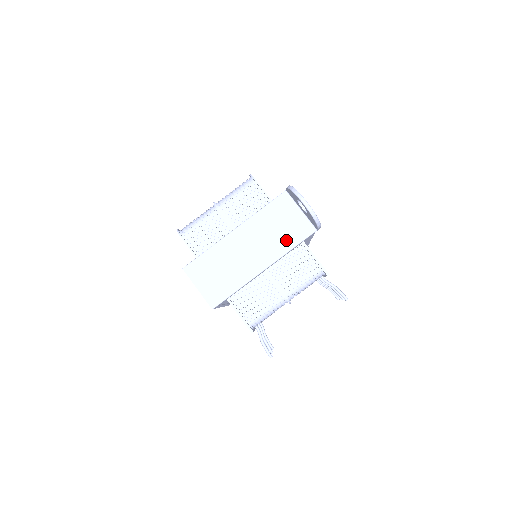
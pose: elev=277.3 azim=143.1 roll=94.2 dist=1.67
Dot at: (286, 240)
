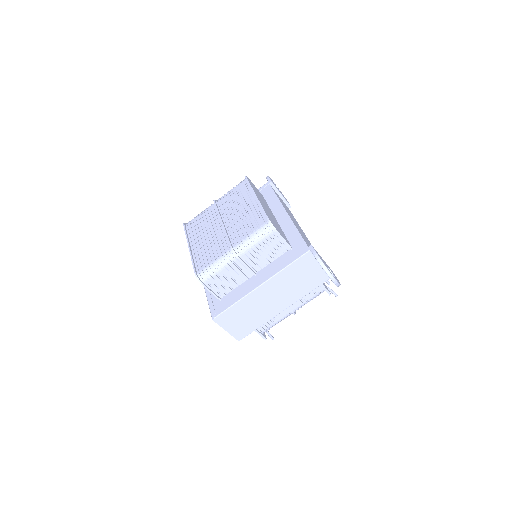
Dot at: (305, 288)
